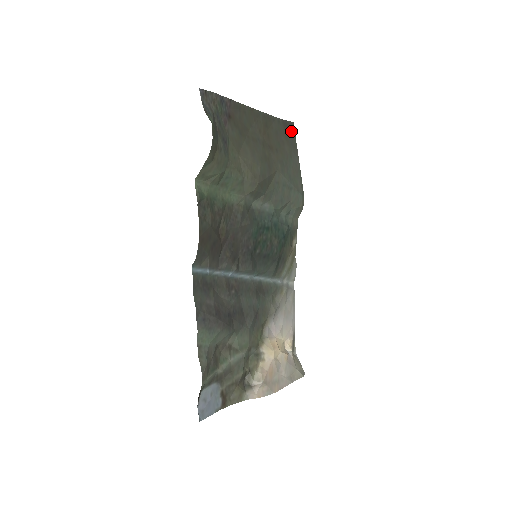
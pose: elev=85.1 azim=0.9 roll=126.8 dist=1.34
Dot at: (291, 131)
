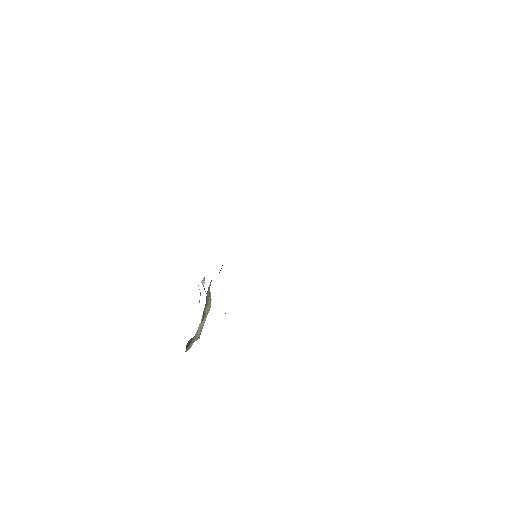
Dot at: occluded
